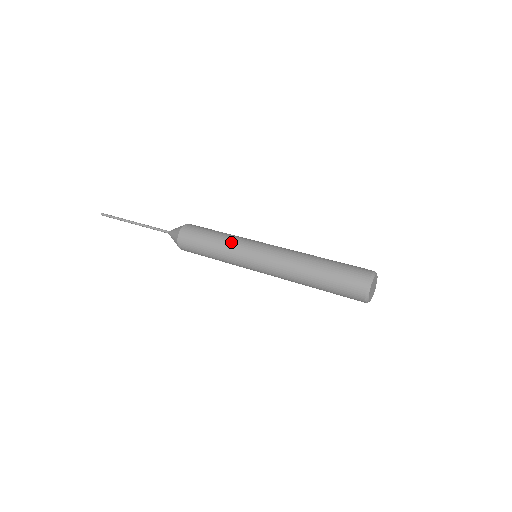
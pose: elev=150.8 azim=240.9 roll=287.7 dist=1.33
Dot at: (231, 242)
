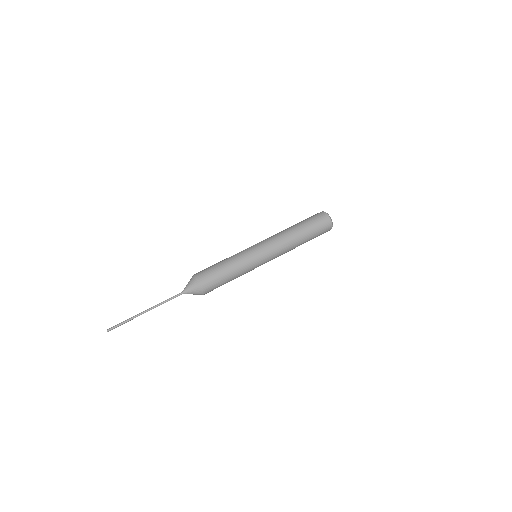
Dot at: (245, 268)
